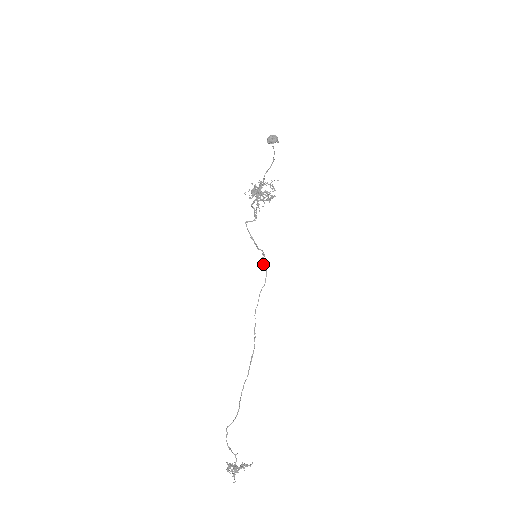
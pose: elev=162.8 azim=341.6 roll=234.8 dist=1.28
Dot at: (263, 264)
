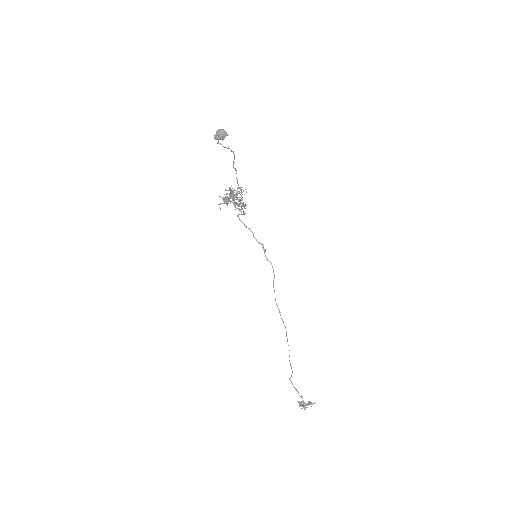
Dot at: occluded
